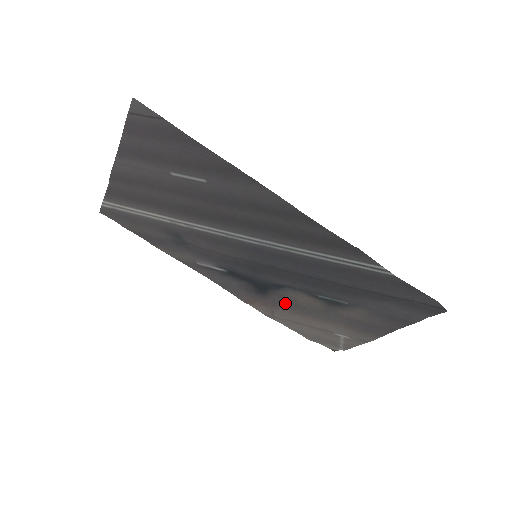
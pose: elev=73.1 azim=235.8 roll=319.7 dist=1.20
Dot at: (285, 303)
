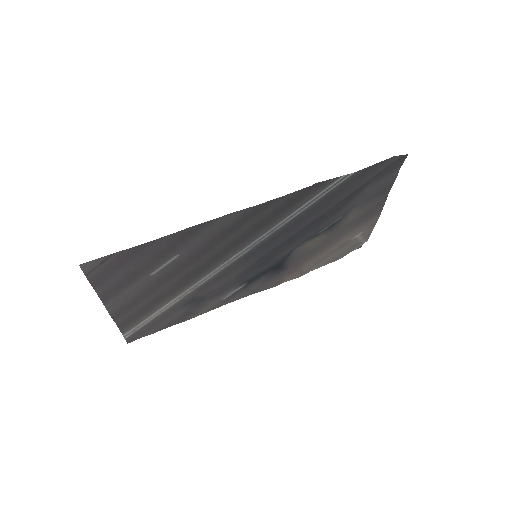
Dot at: (302, 258)
